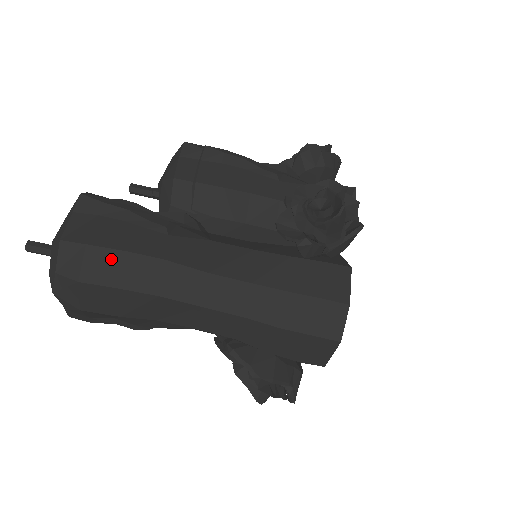
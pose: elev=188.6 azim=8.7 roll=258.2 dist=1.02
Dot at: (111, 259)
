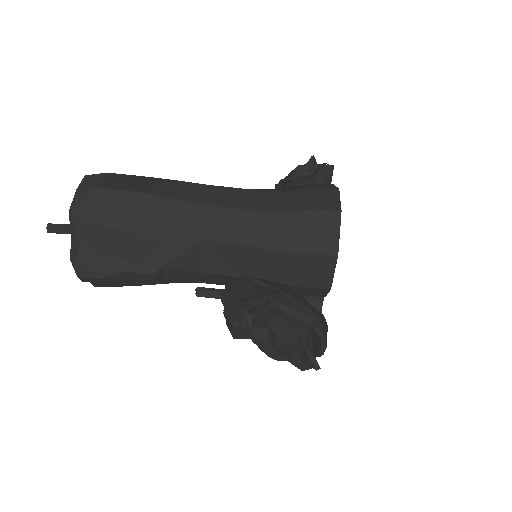
Dot at: (127, 179)
